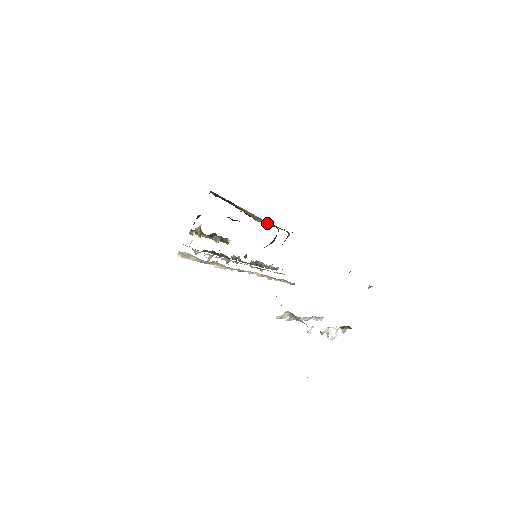
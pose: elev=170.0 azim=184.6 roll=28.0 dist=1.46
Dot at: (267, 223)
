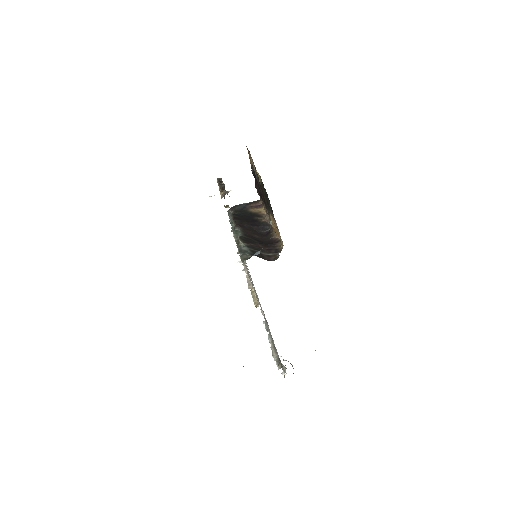
Dot at: occluded
